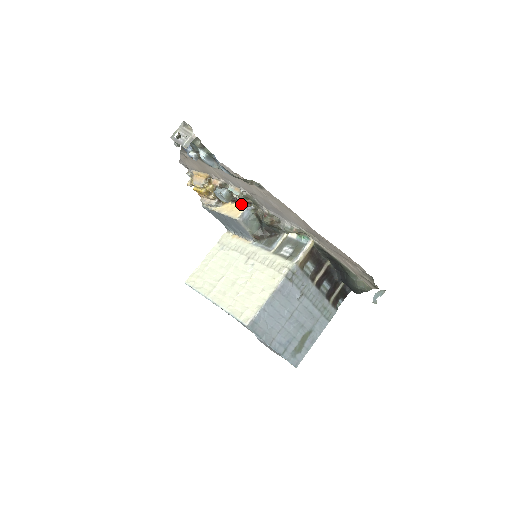
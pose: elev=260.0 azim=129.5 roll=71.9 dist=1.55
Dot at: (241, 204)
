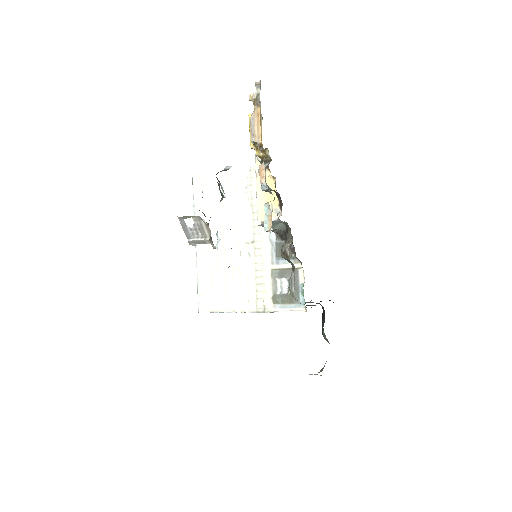
Dot at: (279, 206)
